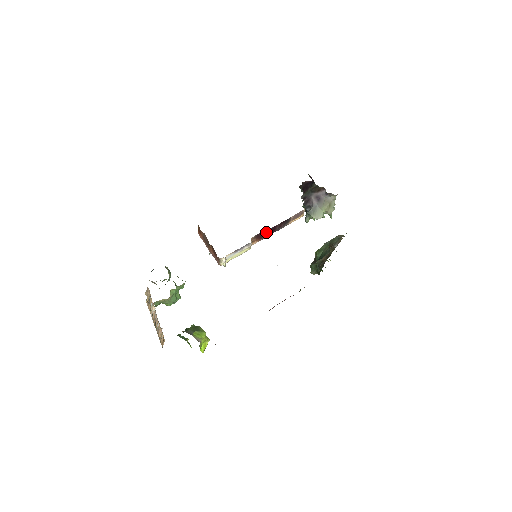
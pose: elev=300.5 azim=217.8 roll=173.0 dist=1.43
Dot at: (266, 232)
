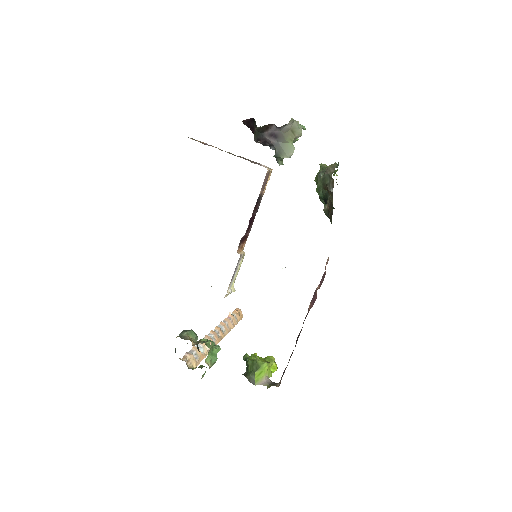
Dot at: (246, 230)
